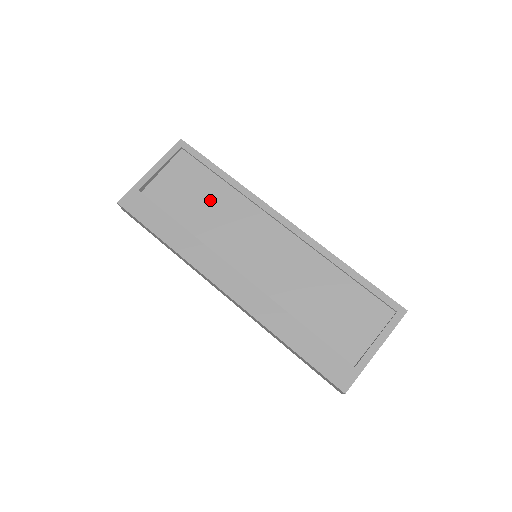
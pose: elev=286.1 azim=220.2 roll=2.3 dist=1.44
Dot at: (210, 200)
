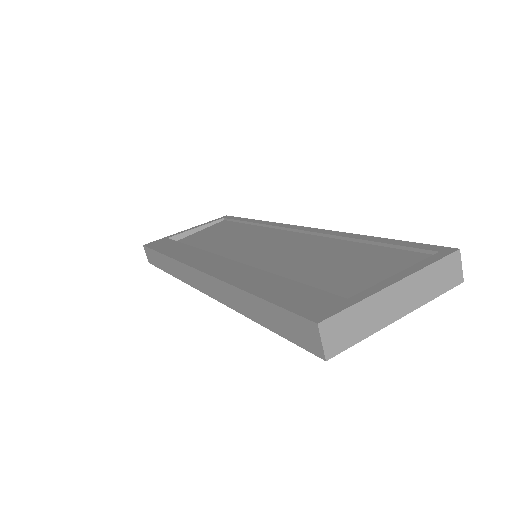
Dot at: (230, 235)
